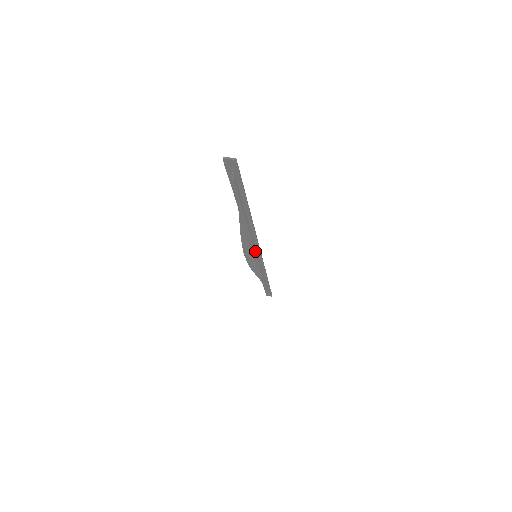
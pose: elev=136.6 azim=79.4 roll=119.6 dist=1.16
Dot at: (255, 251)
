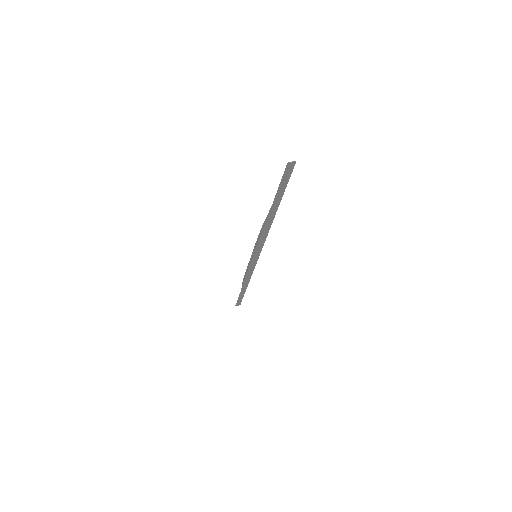
Dot at: (261, 249)
